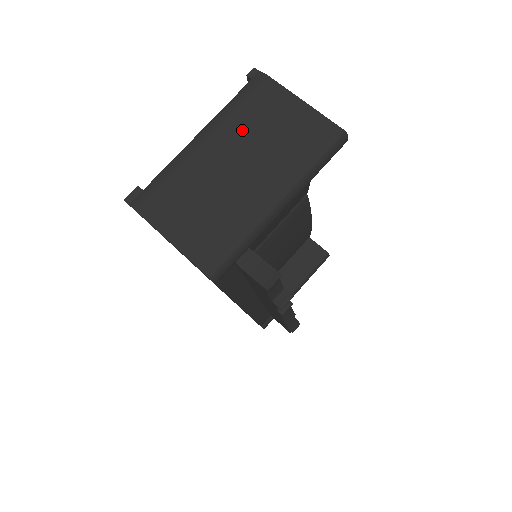
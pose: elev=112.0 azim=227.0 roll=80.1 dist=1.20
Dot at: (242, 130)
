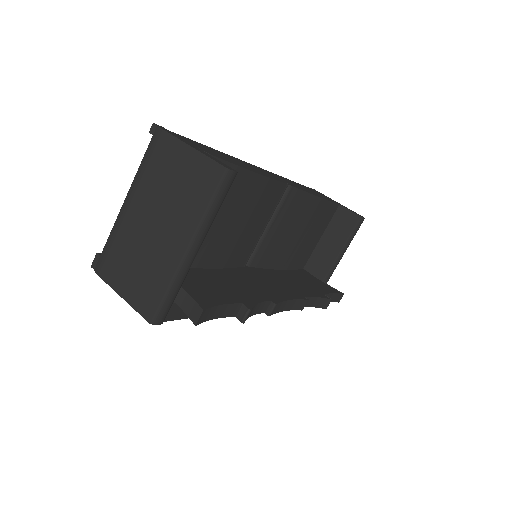
Dot at: (152, 188)
